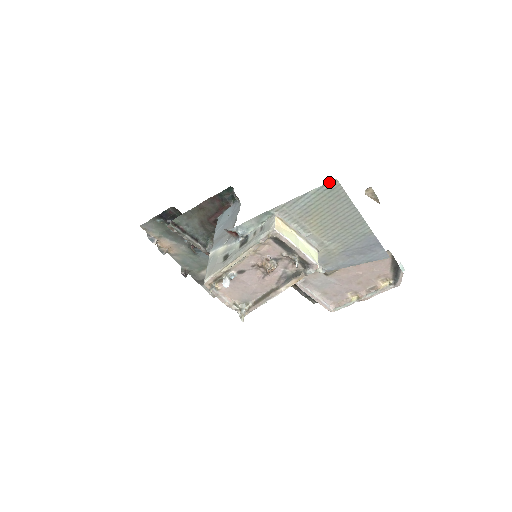
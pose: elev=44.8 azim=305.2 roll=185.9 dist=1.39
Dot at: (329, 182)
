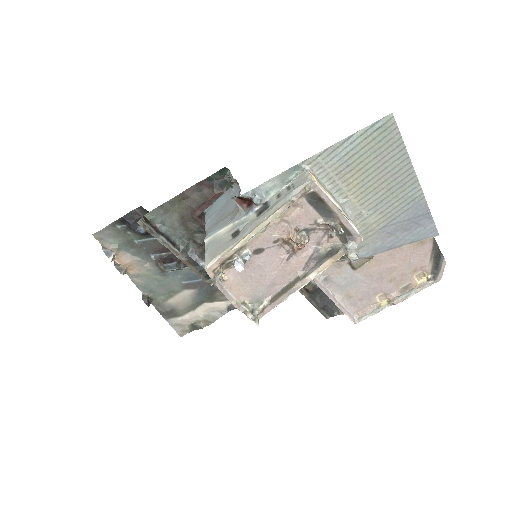
Dot at: (382, 118)
